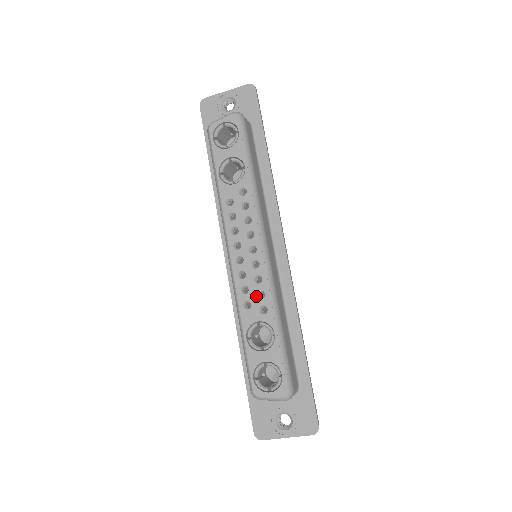
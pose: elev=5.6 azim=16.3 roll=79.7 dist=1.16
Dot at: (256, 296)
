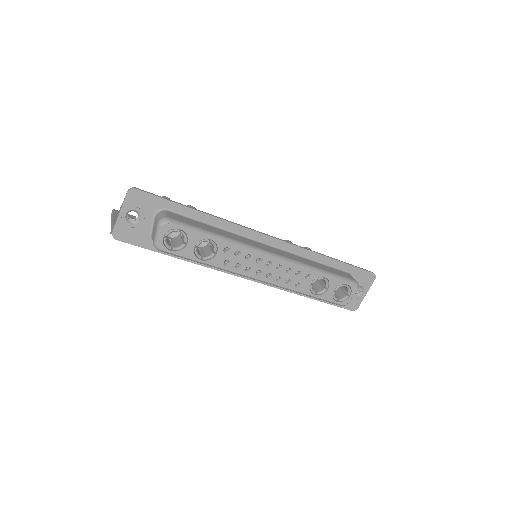
Dot at: (297, 277)
